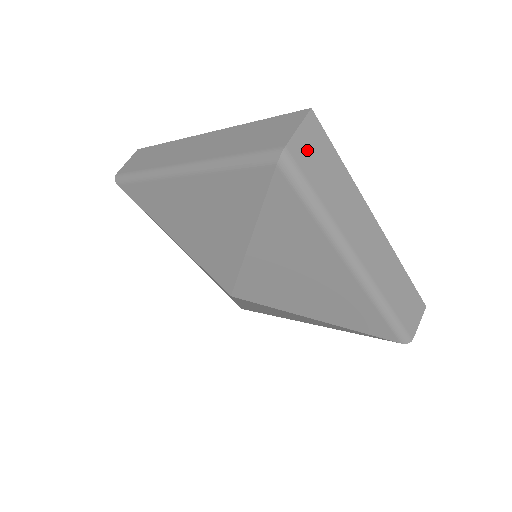
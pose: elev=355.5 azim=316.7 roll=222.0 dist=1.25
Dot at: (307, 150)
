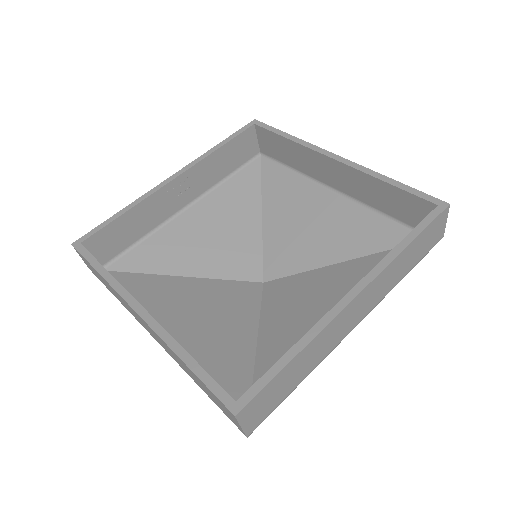
Dot at: (260, 412)
